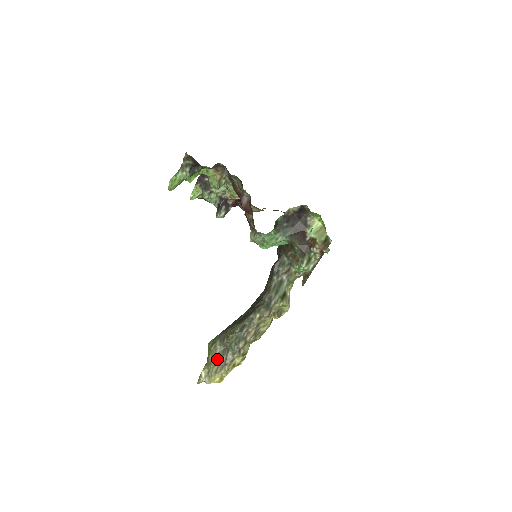
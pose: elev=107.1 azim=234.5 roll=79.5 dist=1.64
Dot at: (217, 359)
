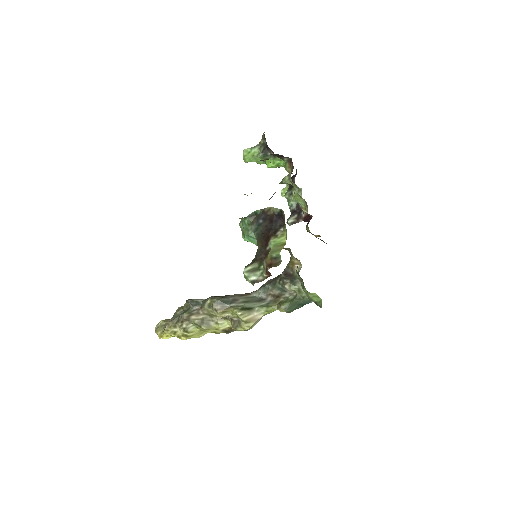
Dot at: (172, 317)
